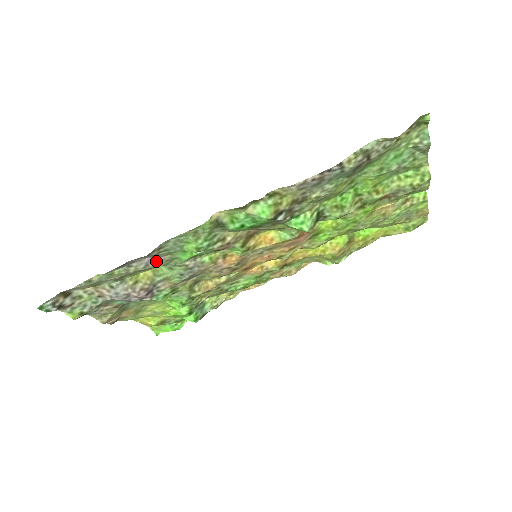
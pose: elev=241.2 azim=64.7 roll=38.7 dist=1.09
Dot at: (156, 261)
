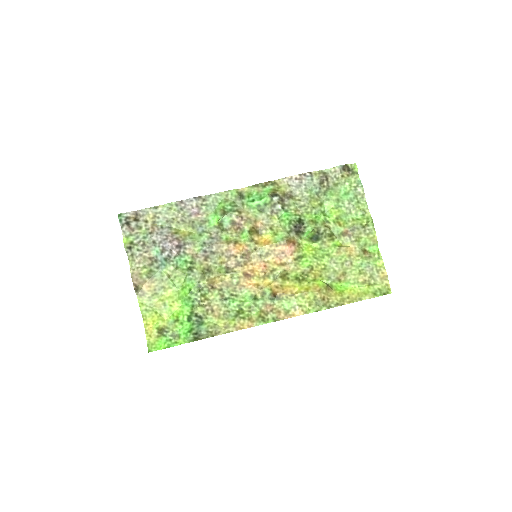
Dot at: (196, 216)
